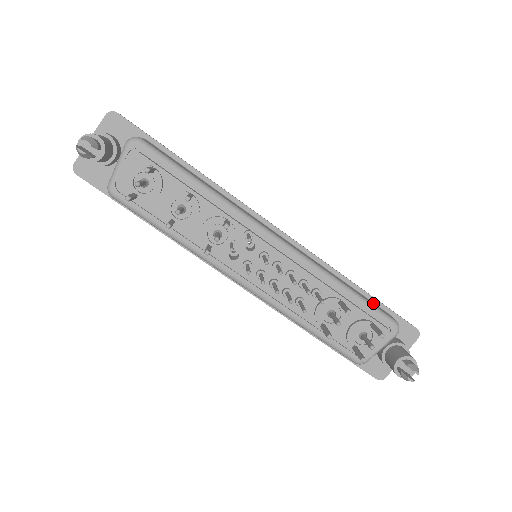
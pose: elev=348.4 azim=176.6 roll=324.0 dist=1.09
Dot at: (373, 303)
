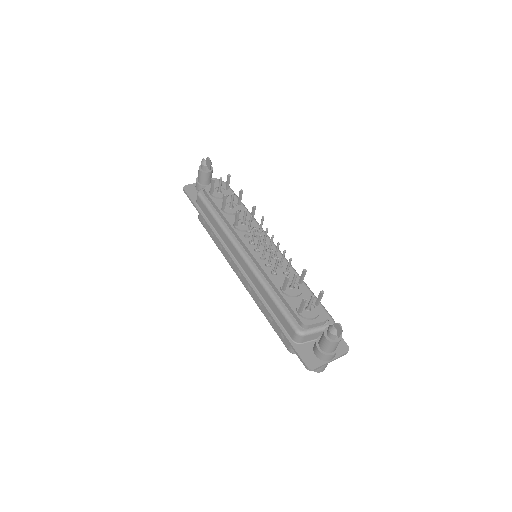
Dot at: occluded
